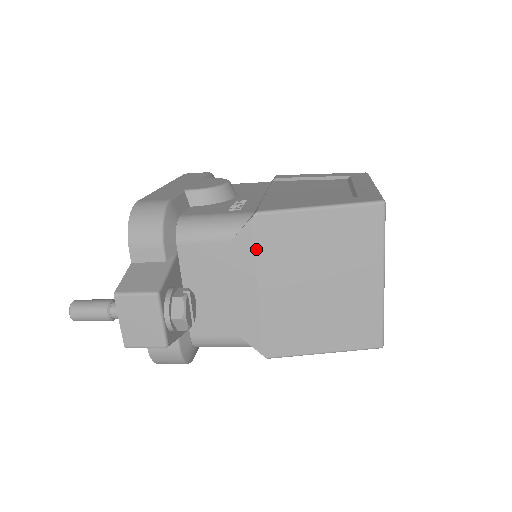
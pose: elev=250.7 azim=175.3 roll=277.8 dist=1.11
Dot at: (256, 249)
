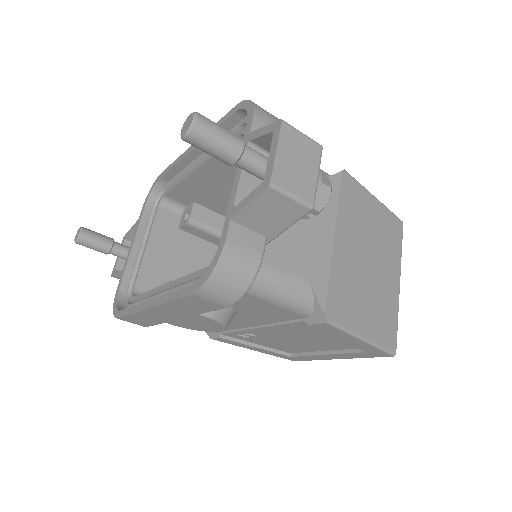
Dot at: (340, 198)
